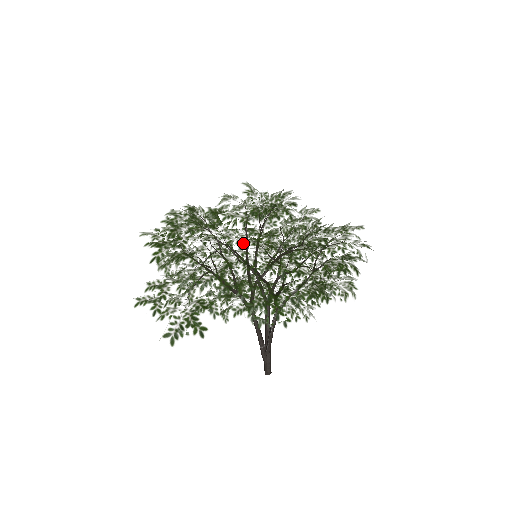
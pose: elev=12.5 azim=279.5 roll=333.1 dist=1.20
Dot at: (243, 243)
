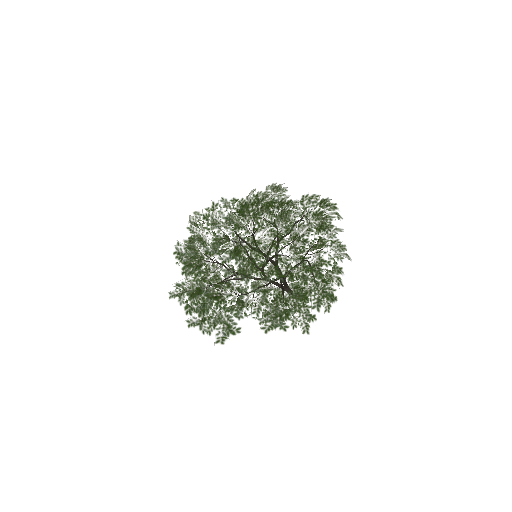
Dot at: (243, 270)
